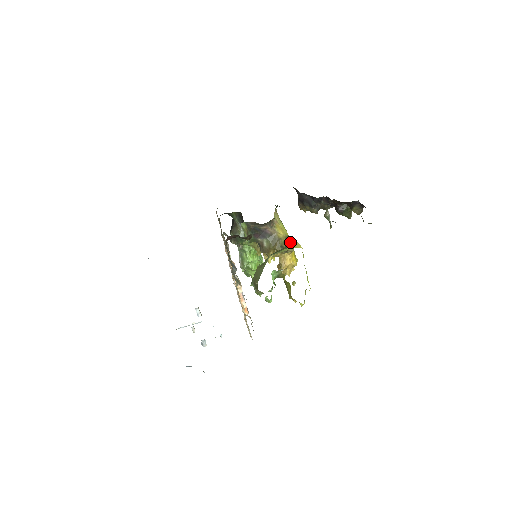
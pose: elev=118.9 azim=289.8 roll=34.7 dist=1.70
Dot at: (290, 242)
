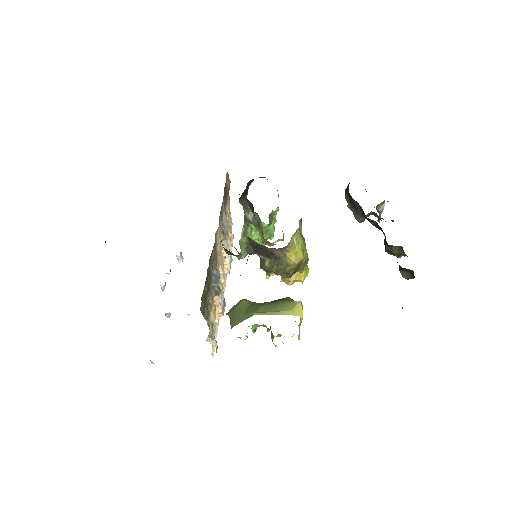
Dot at: (303, 263)
